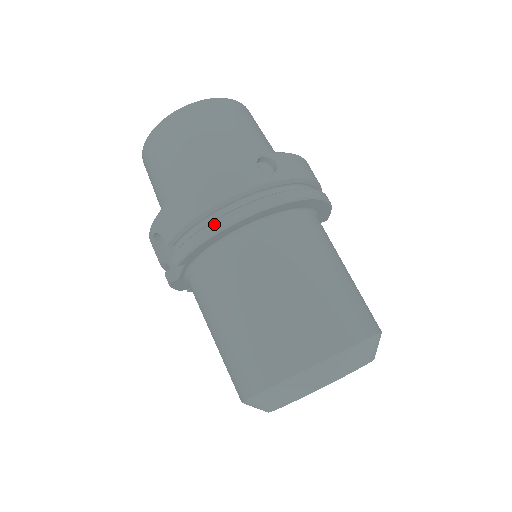
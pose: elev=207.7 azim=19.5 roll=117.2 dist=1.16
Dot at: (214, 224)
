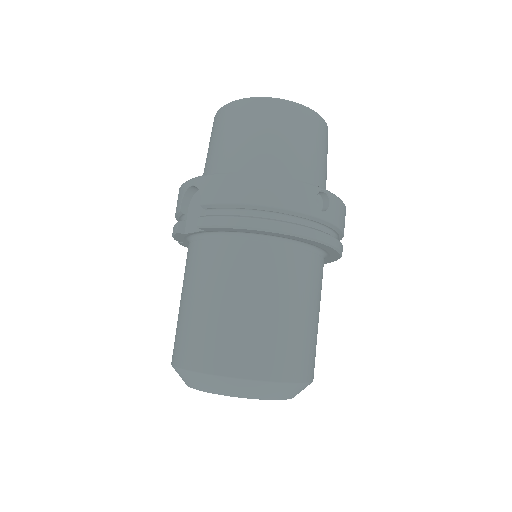
Dot at: (255, 220)
